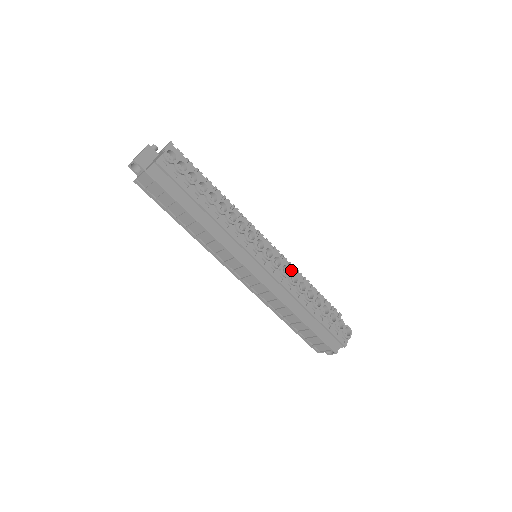
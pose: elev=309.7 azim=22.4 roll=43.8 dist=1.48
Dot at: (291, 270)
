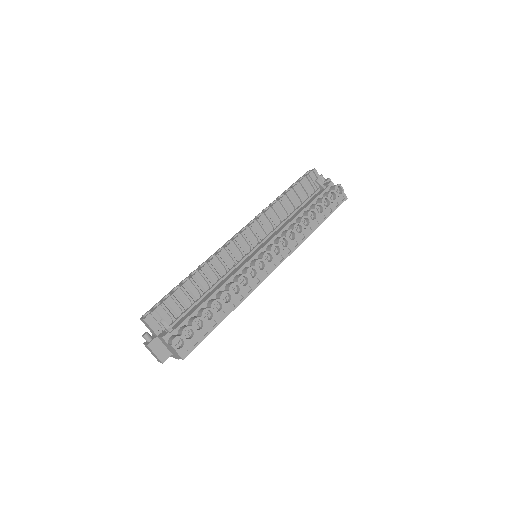
Dot at: (271, 215)
